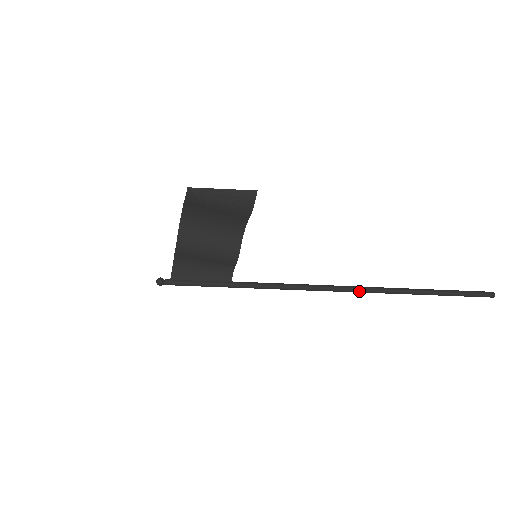
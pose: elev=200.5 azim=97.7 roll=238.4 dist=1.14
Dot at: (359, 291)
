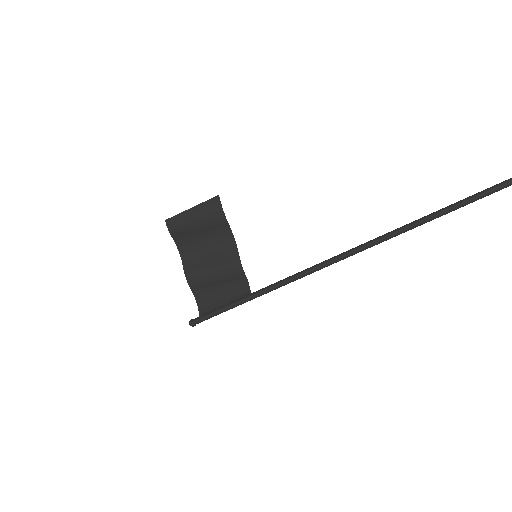
Dot at: (376, 242)
